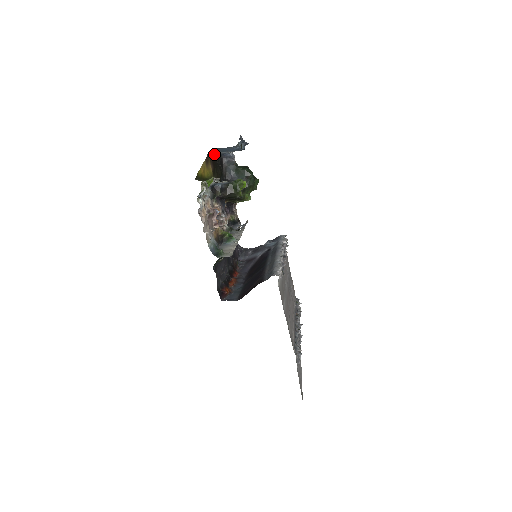
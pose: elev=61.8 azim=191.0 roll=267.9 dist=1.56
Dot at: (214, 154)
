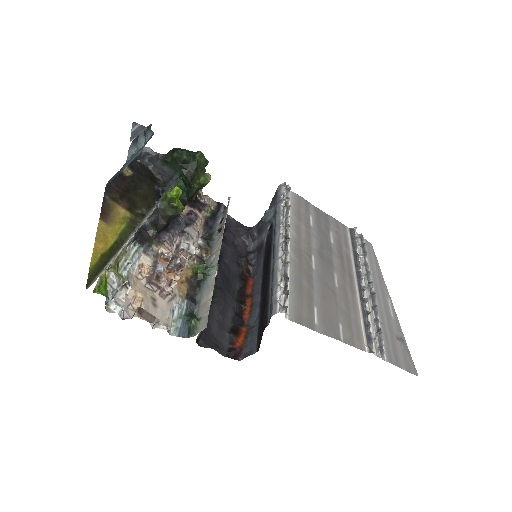
Dot at: (122, 174)
